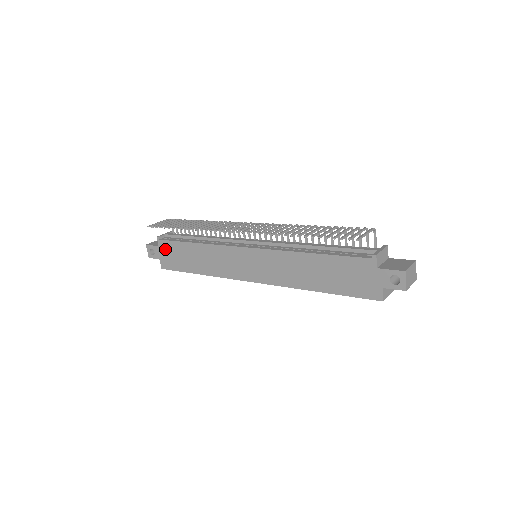
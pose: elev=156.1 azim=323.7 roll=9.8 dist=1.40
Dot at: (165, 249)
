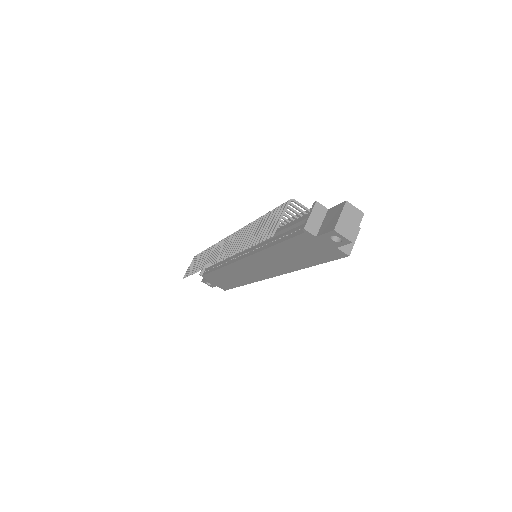
Dot at: (211, 280)
